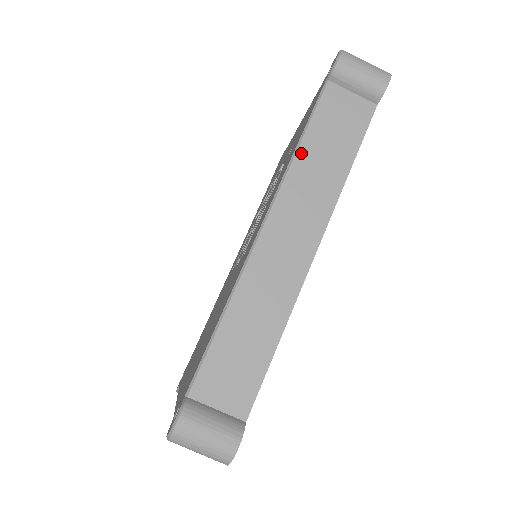
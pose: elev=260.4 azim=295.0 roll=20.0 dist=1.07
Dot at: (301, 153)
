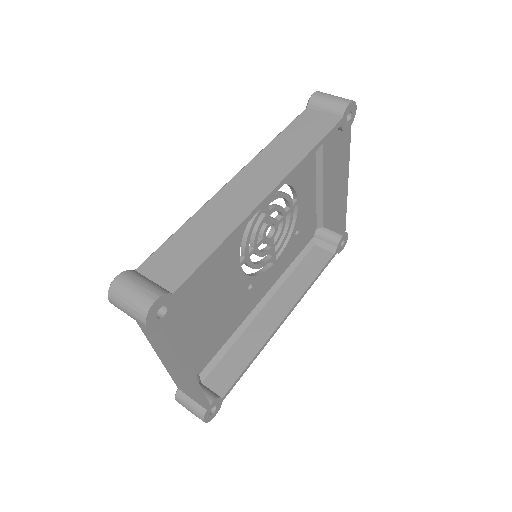
Dot at: (275, 142)
